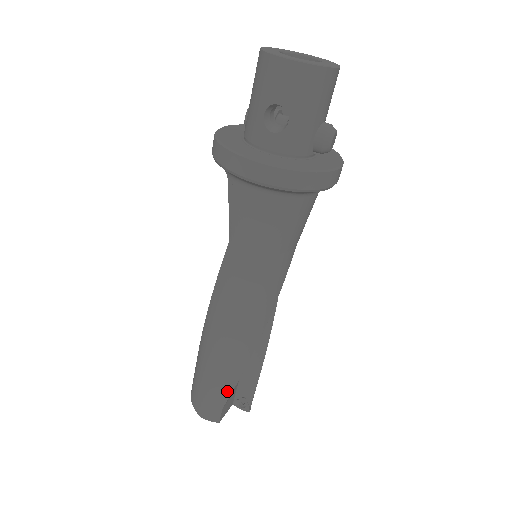
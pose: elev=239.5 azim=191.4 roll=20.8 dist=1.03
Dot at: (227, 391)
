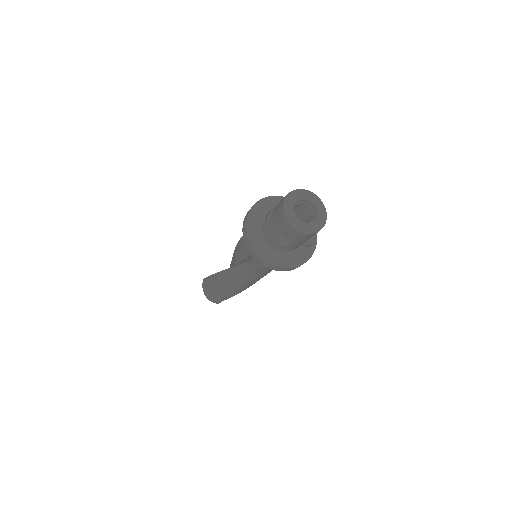
Dot at: (227, 298)
